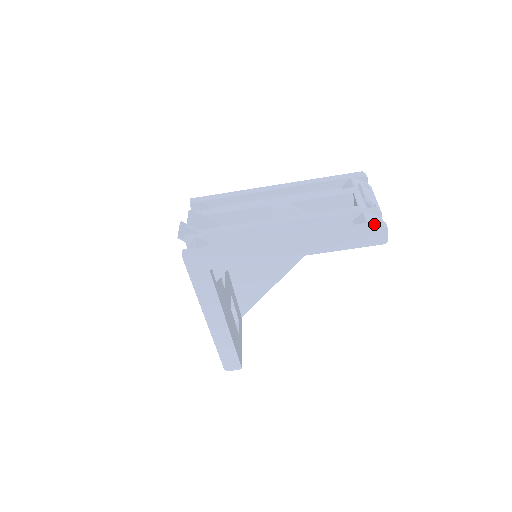
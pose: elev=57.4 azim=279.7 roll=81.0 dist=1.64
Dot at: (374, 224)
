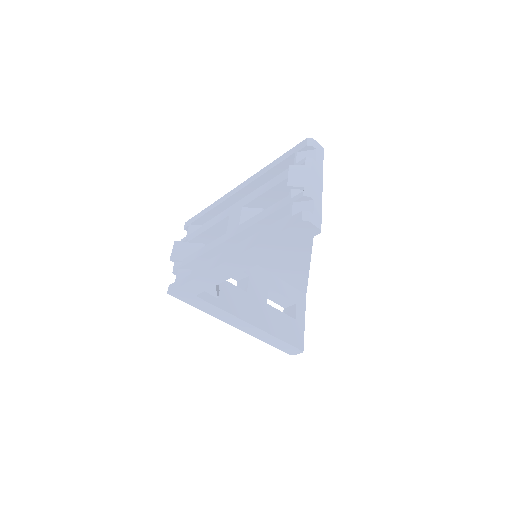
Dot at: (294, 219)
